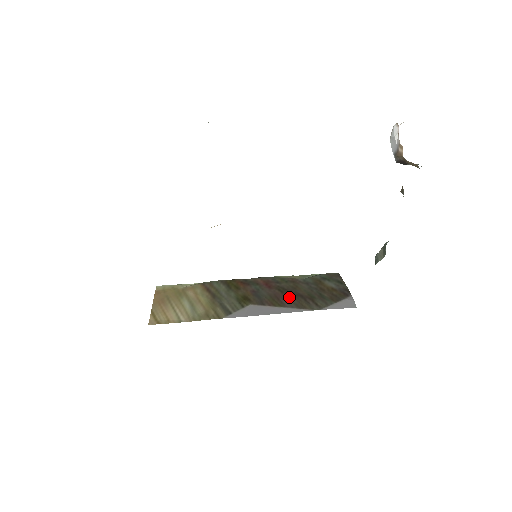
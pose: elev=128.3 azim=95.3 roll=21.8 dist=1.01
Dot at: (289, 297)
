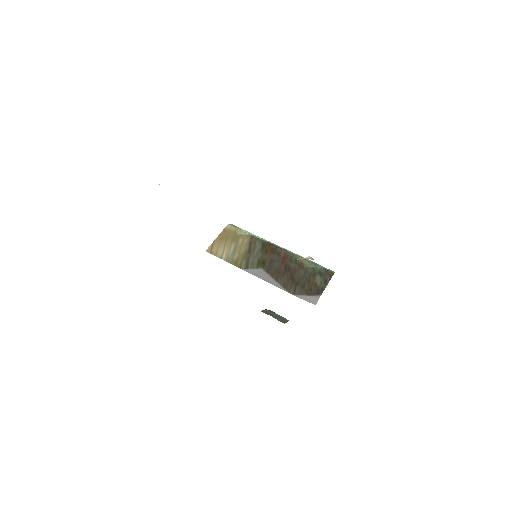
Dot at: (285, 276)
